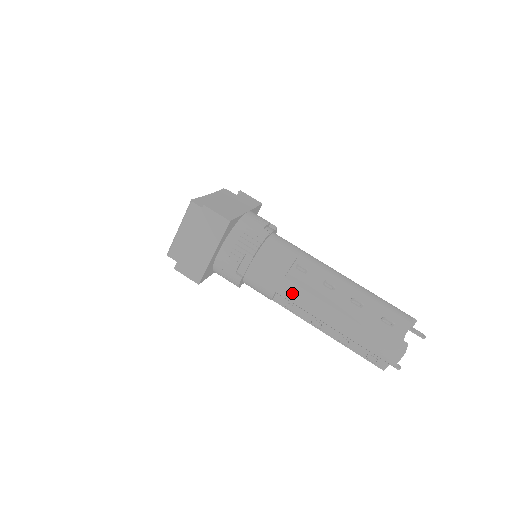
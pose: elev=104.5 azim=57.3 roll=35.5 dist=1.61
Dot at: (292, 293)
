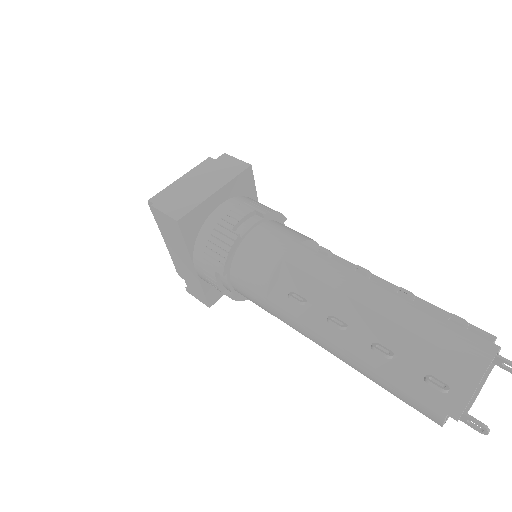
Dot at: (308, 259)
